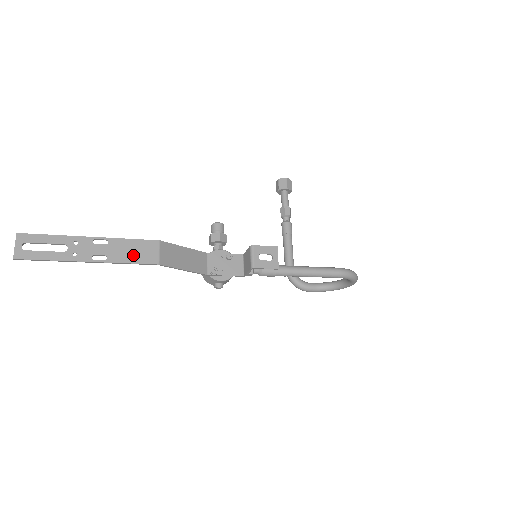
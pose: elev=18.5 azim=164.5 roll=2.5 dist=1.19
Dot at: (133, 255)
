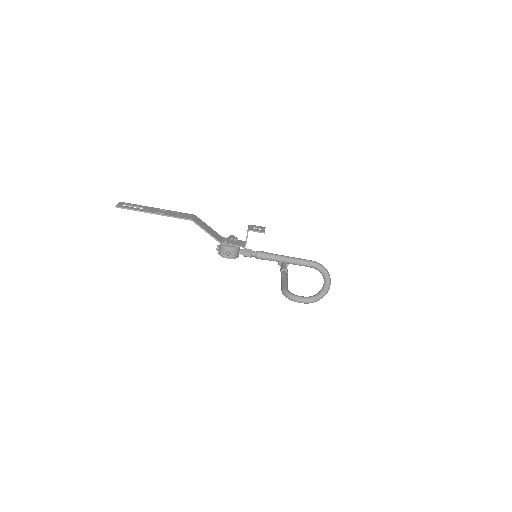
Dot at: (178, 215)
